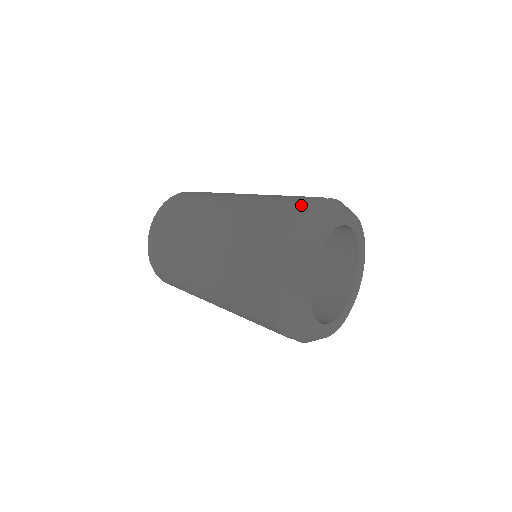
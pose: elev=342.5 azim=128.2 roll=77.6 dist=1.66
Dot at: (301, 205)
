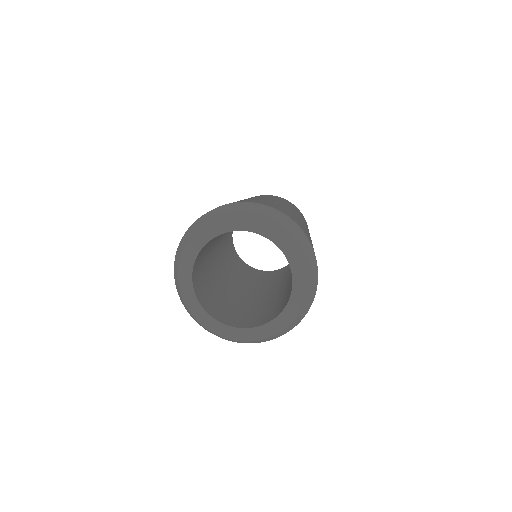
Dot at: occluded
